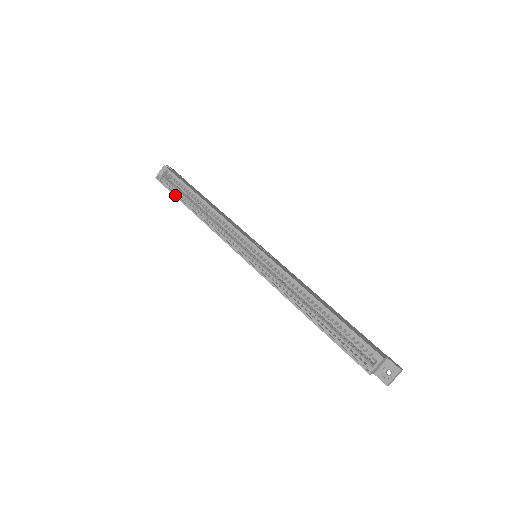
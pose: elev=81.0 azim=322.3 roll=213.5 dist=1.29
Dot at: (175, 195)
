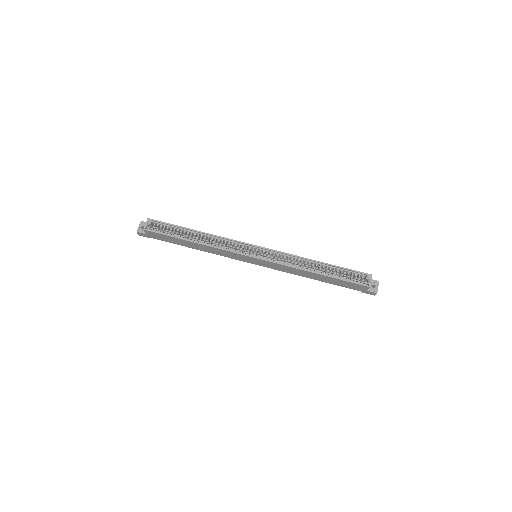
Dot at: (171, 236)
